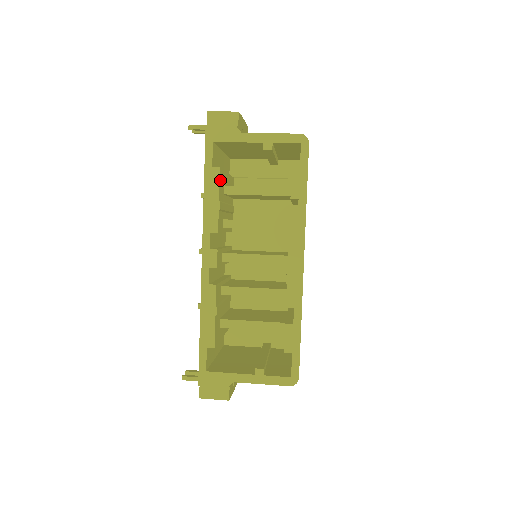
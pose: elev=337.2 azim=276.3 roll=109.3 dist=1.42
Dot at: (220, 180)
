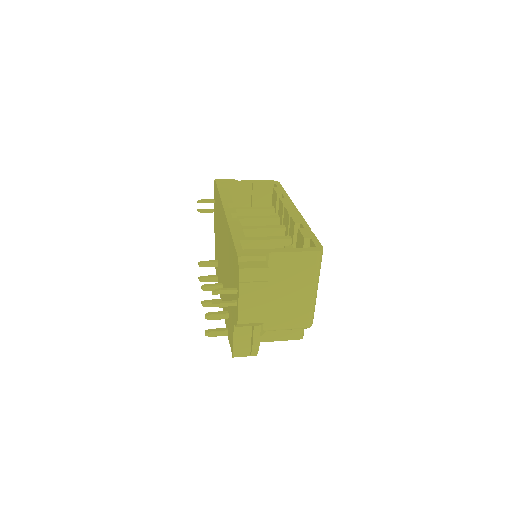
Dot at: occluded
